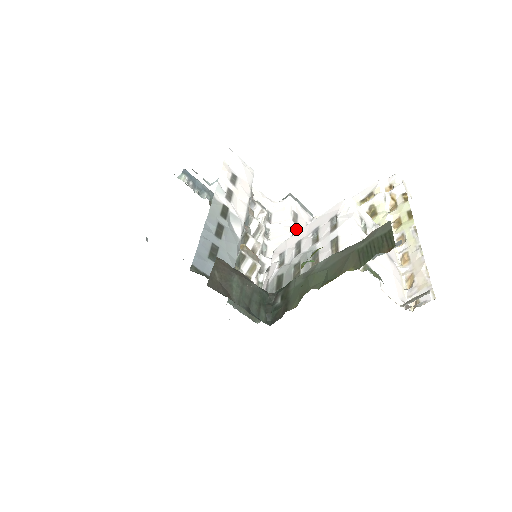
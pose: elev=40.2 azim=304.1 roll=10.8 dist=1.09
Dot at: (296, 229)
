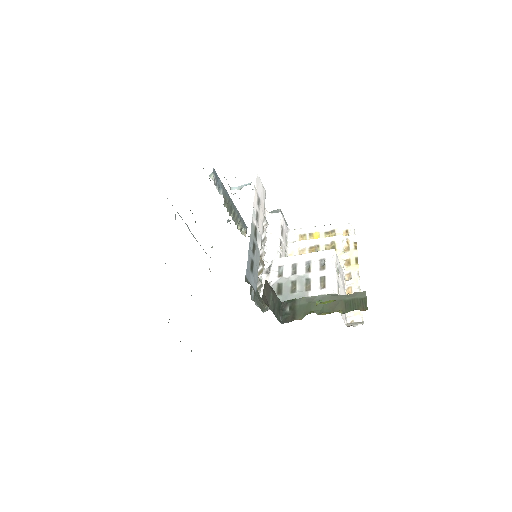
Dot at: (282, 241)
